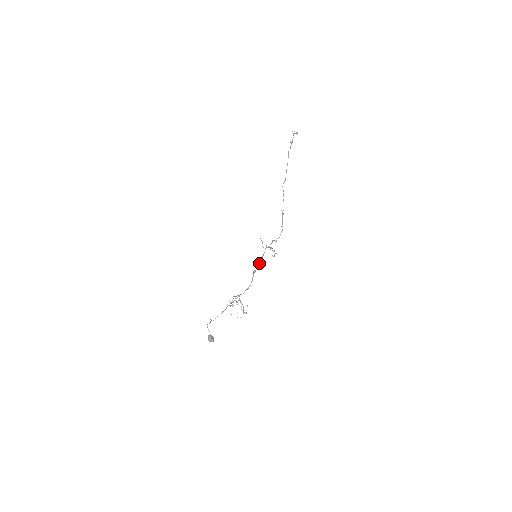
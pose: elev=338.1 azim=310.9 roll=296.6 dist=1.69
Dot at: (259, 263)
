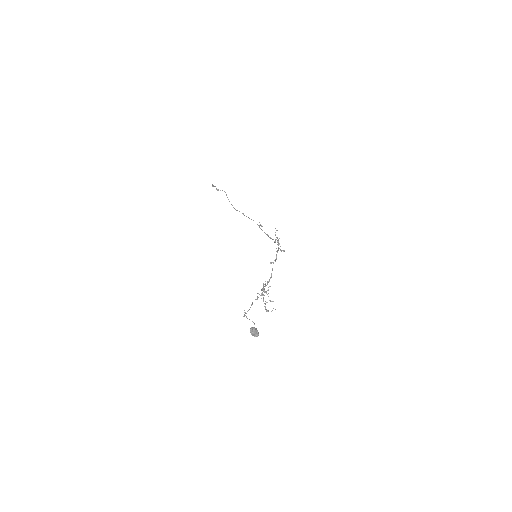
Dot at: occluded
